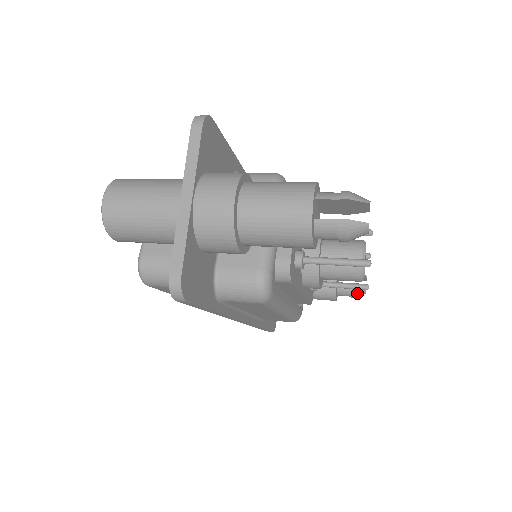
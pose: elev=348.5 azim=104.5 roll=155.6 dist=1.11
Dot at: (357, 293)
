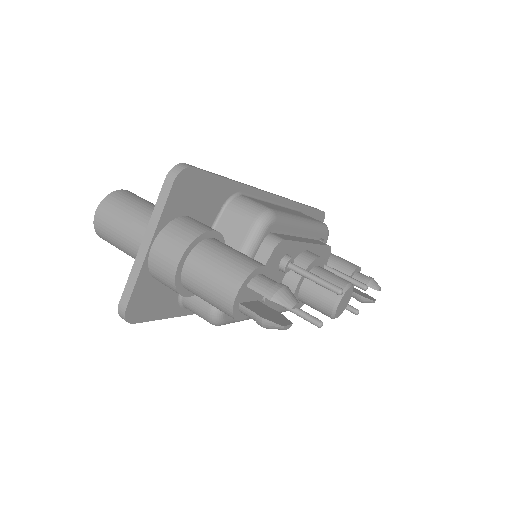
Dot at: (363, 301)
